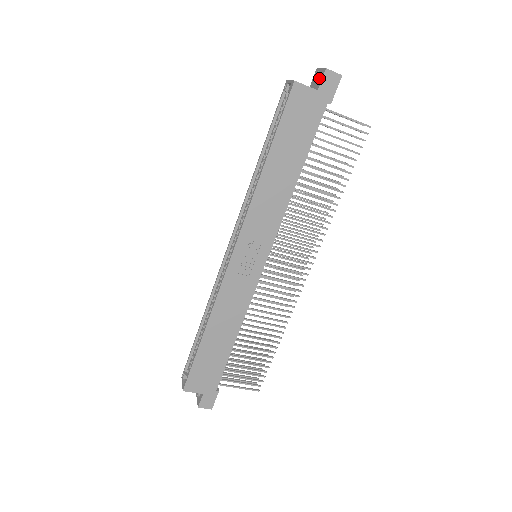
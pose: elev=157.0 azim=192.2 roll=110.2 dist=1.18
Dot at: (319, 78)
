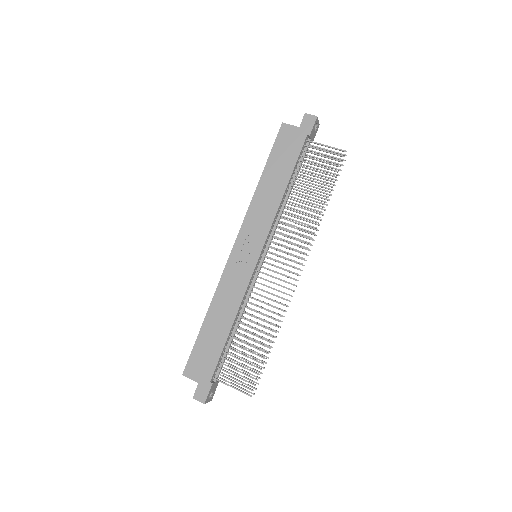
Dot at: occluded
